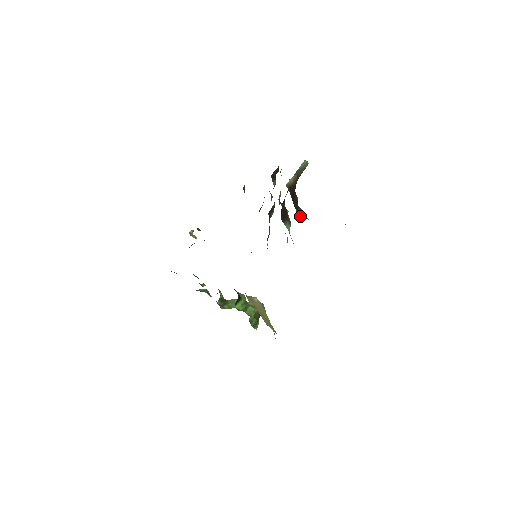
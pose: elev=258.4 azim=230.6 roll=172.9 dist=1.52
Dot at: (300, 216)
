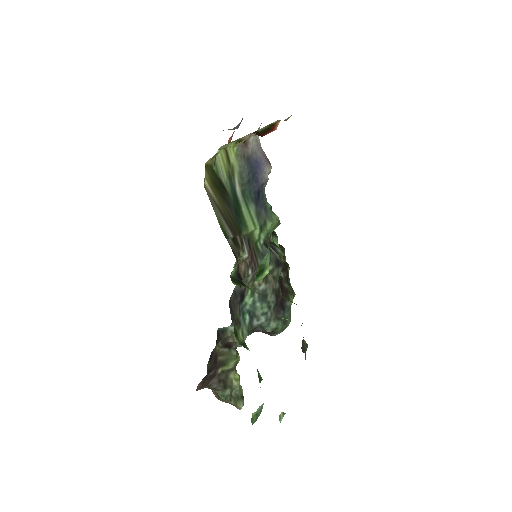
Dot at: occluded
